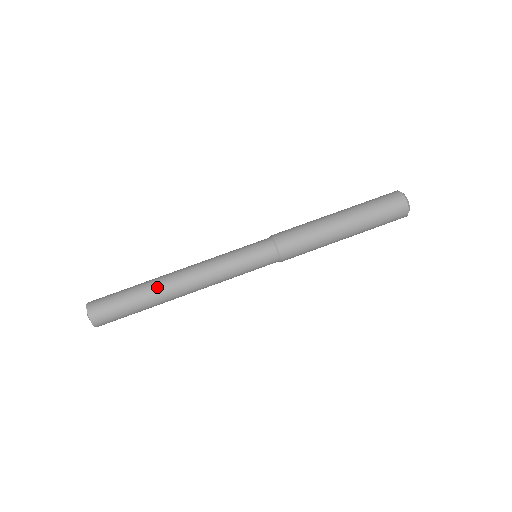
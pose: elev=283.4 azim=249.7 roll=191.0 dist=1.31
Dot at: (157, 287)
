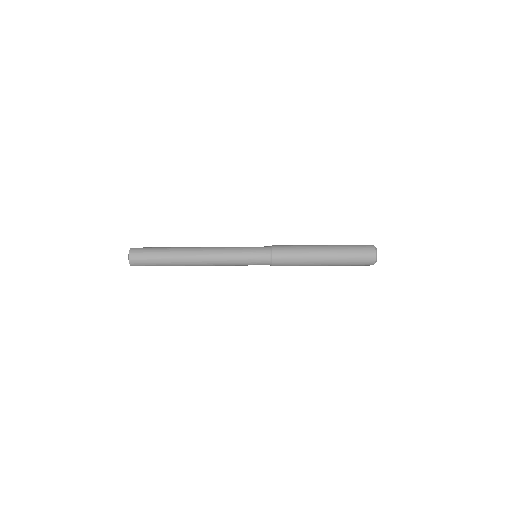
Dot at: (181, 257)
